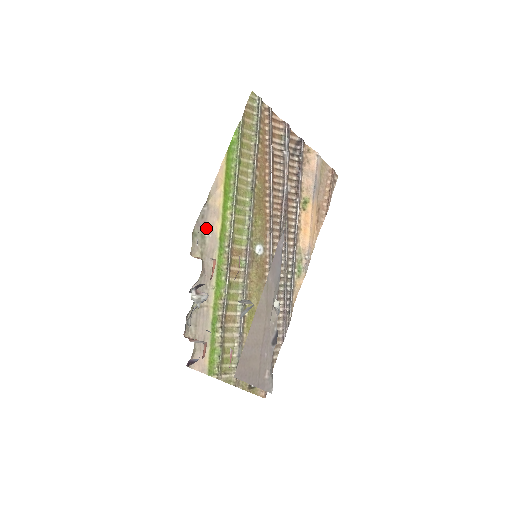
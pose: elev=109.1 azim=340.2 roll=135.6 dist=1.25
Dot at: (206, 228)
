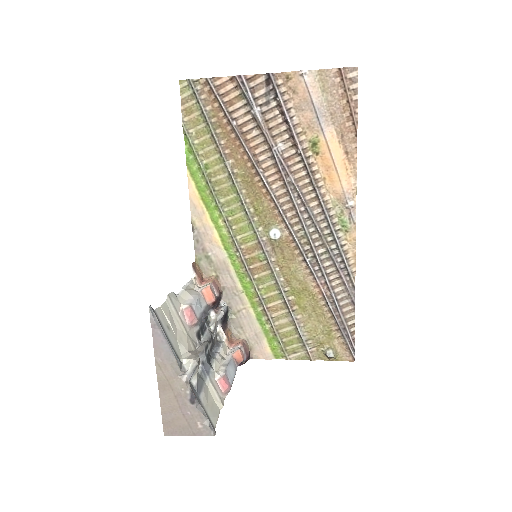
Dot at: (206, 248)
